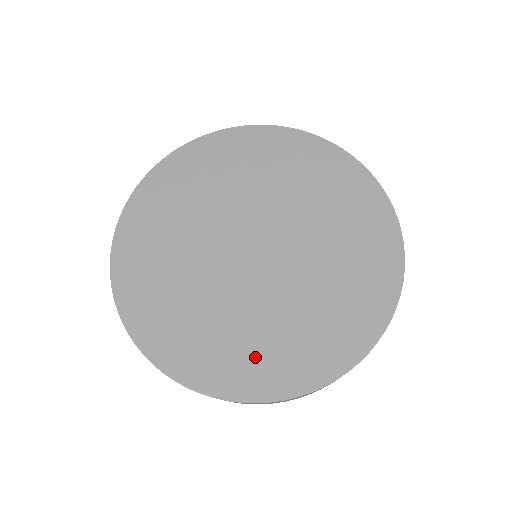
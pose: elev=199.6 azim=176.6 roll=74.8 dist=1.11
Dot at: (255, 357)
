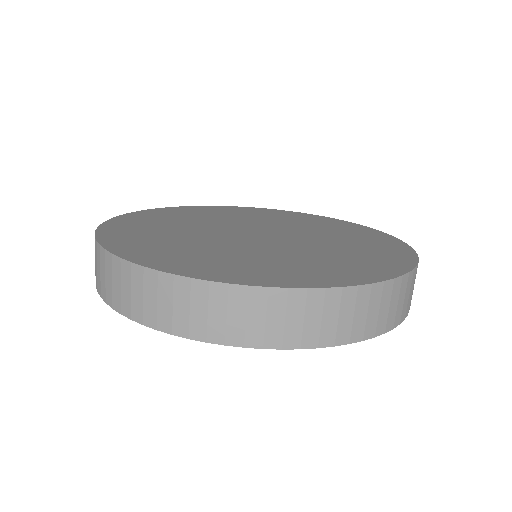
Dot at: (277, 268)
